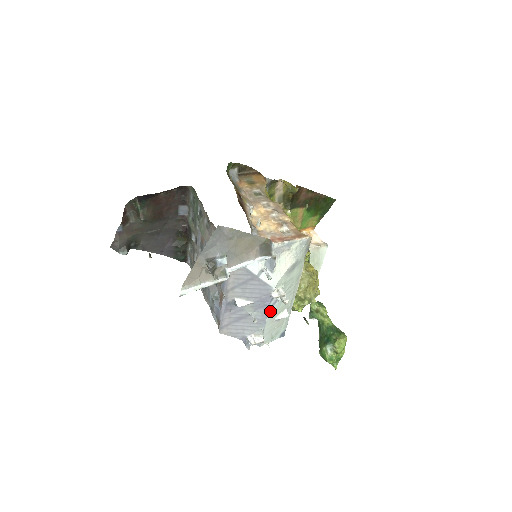
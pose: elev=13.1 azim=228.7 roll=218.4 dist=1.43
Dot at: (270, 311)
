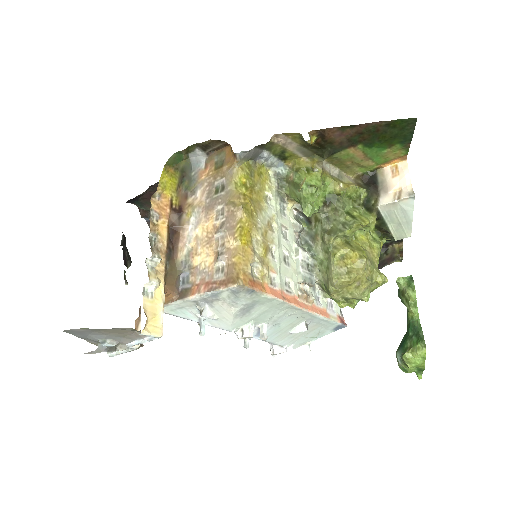
Dot at: occluded
